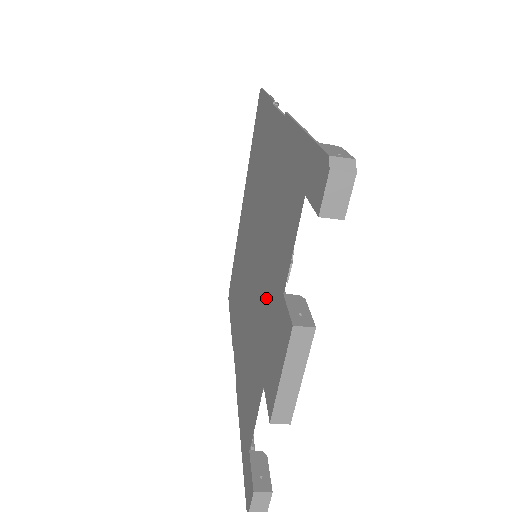
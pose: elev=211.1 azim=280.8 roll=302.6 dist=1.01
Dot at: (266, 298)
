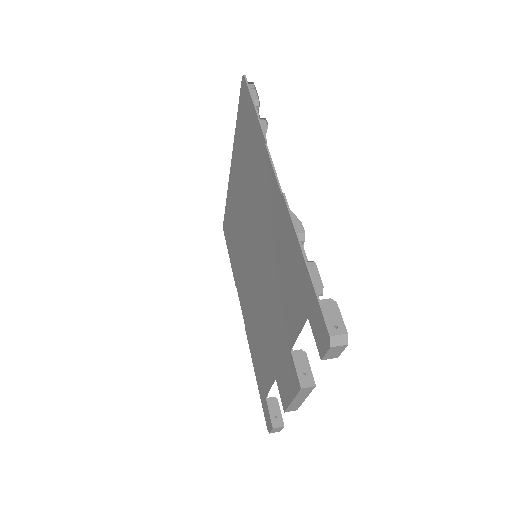
Dot at: (273, 322)
